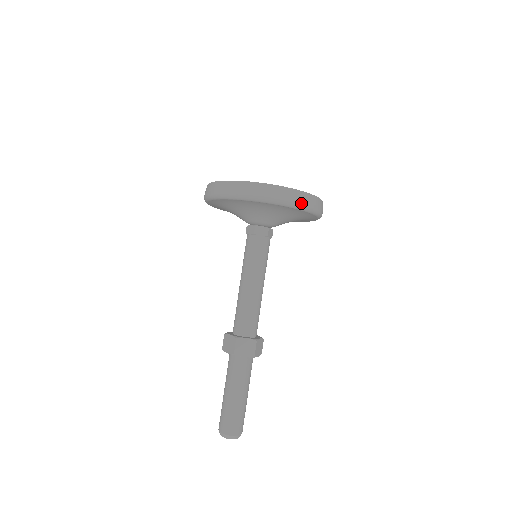
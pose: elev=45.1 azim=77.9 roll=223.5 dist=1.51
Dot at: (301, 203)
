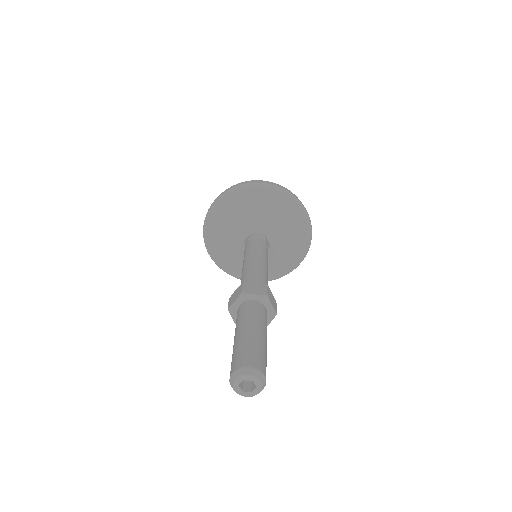
Dot at: (287, 191)
